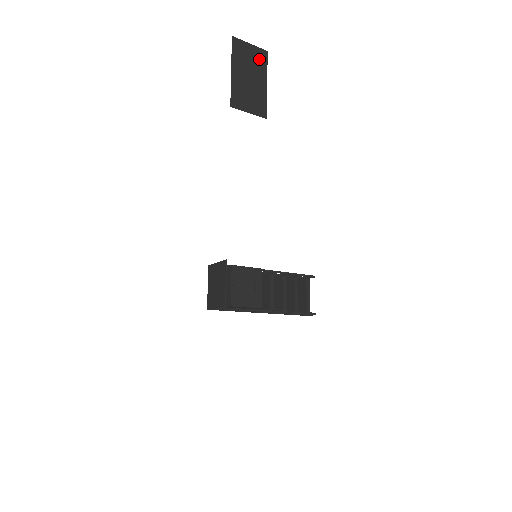
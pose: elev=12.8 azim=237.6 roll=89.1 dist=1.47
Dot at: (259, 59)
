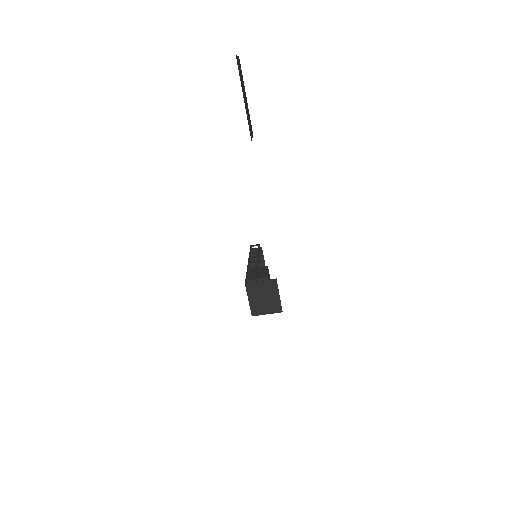
Dot at: (241, 71)
